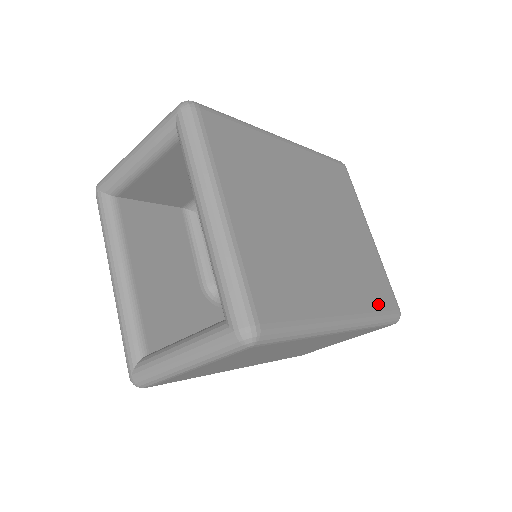
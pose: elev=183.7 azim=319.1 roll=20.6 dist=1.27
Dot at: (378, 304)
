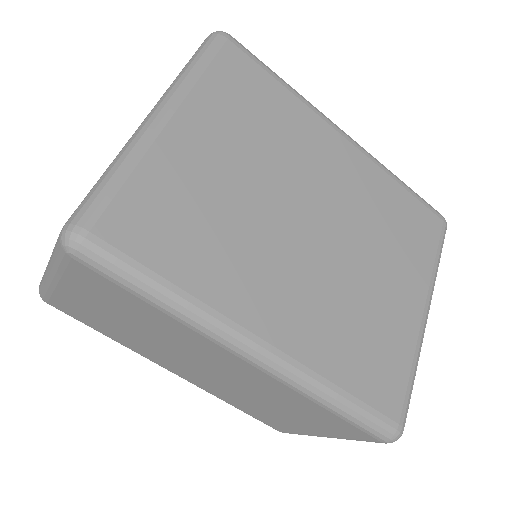
Dot at: (354, 383)
